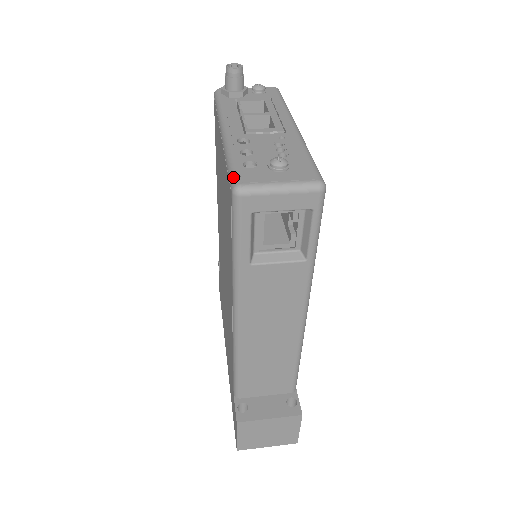
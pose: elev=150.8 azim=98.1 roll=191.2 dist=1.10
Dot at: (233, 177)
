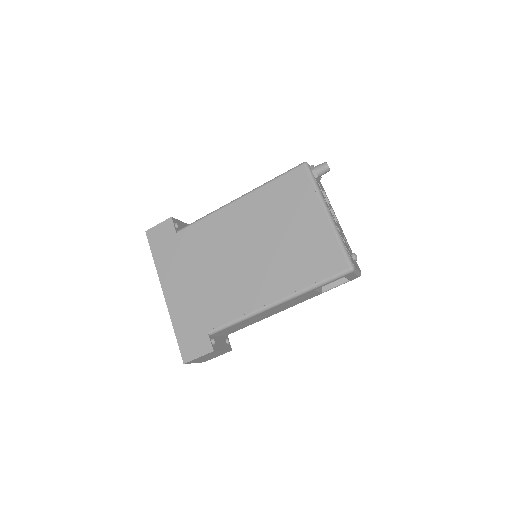
Dot at: (350, 260)
